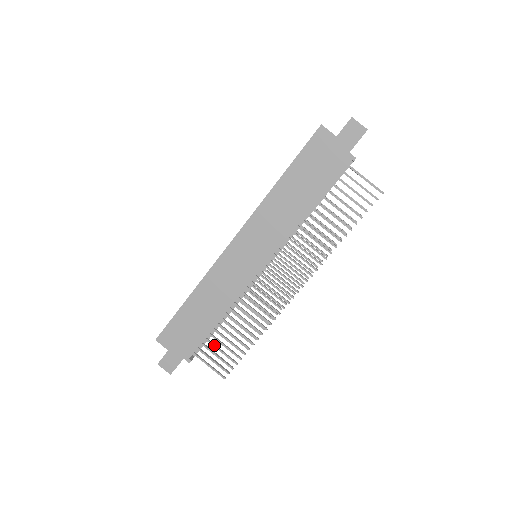
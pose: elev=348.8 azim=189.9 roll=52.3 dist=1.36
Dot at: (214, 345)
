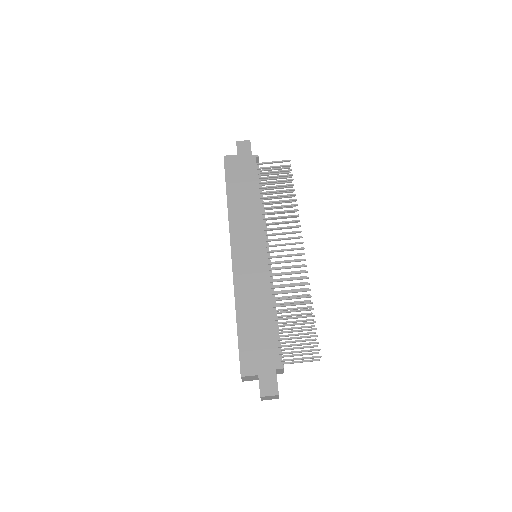
Dot at: (288, 338)
